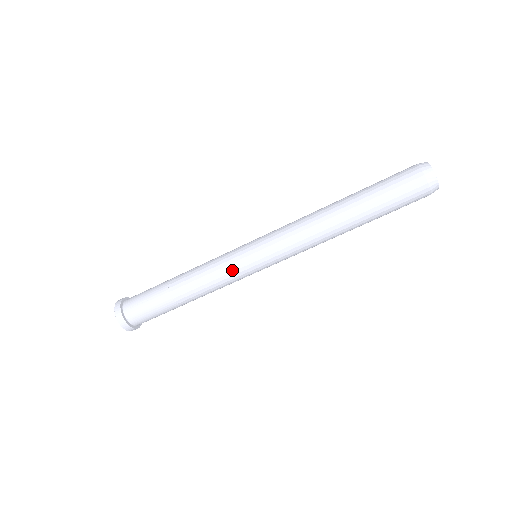
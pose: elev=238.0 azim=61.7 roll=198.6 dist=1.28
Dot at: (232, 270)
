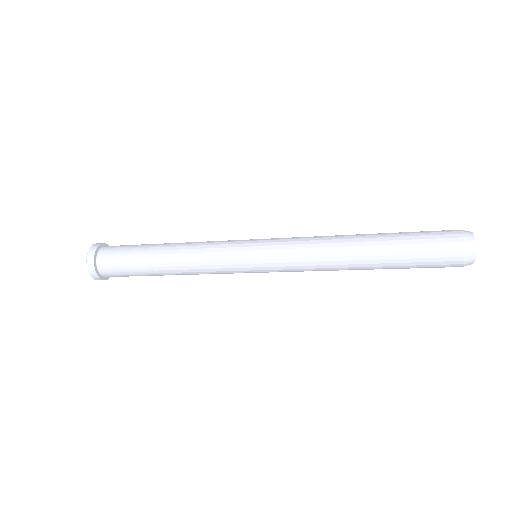
Dot at: (230, 273)
